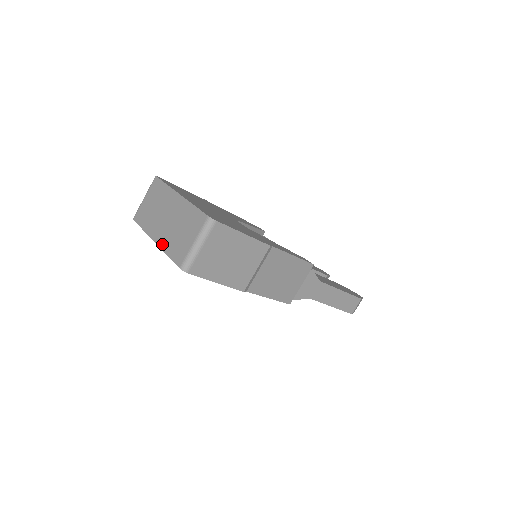
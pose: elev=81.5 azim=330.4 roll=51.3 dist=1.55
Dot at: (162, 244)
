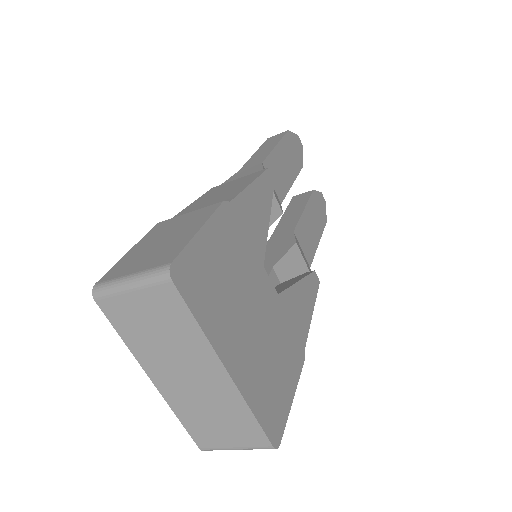
Dot at: (171, 401)
